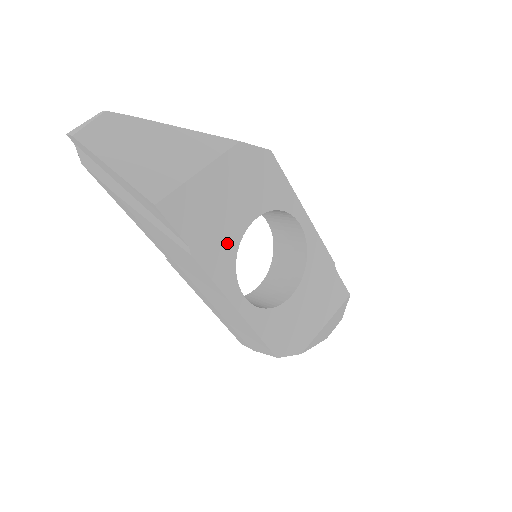
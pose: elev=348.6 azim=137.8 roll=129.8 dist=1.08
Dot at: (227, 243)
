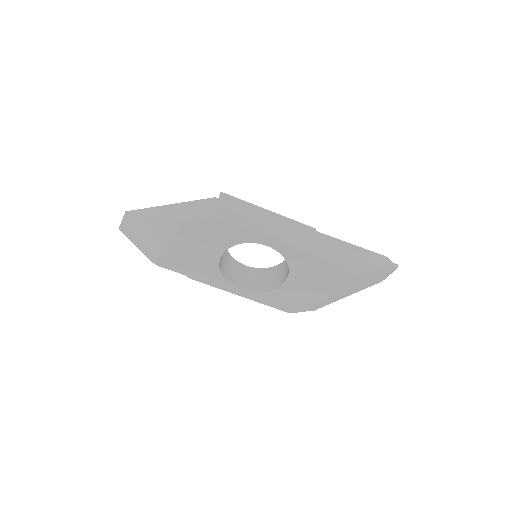
Dot at: (210, 269)
